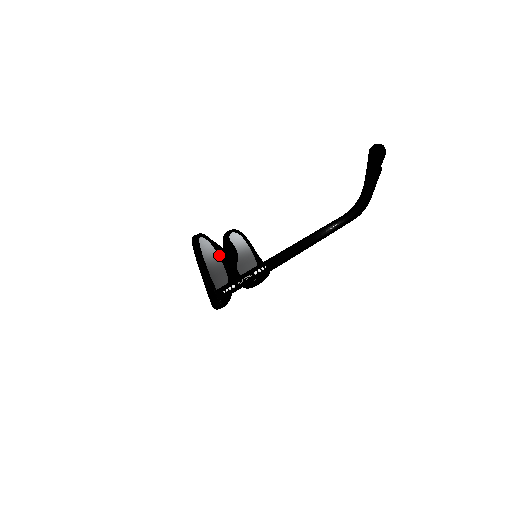
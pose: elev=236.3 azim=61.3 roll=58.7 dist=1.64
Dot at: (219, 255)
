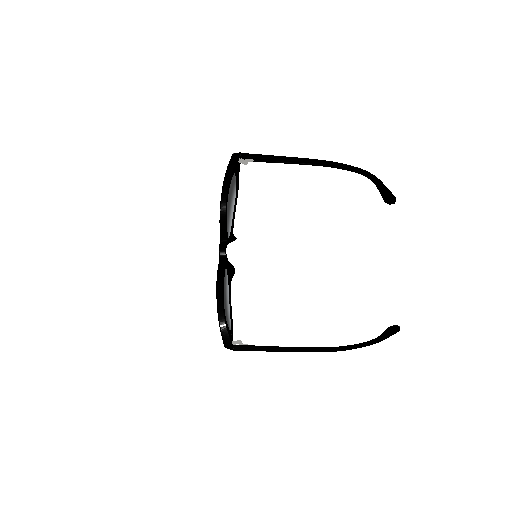
Dot at: occluded
